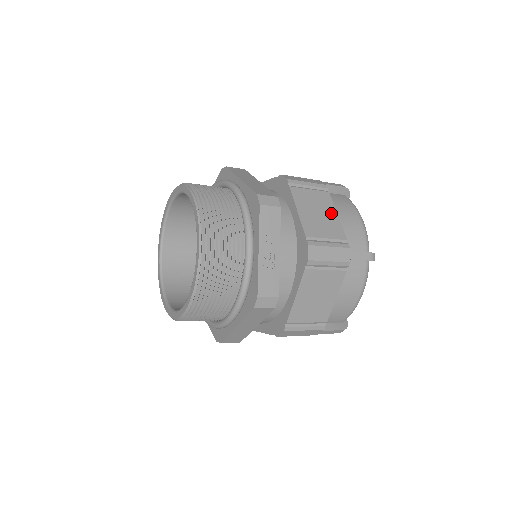
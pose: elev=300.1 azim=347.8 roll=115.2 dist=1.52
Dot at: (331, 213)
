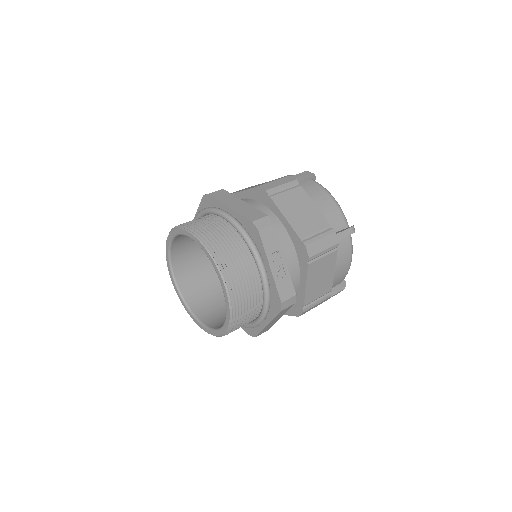
Dot at: (310, 206)
